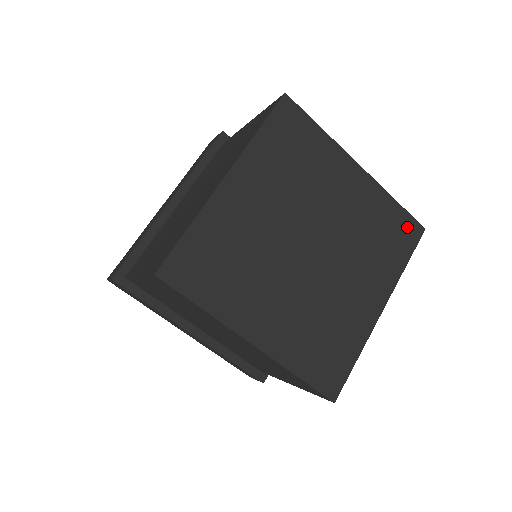
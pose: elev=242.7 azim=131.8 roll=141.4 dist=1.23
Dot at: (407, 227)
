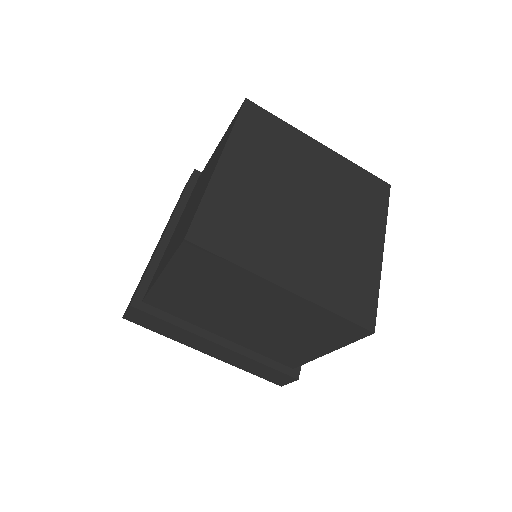
Dot at: (376, 185)
